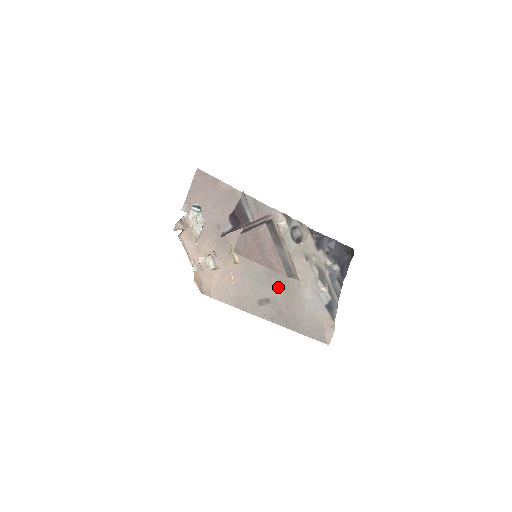
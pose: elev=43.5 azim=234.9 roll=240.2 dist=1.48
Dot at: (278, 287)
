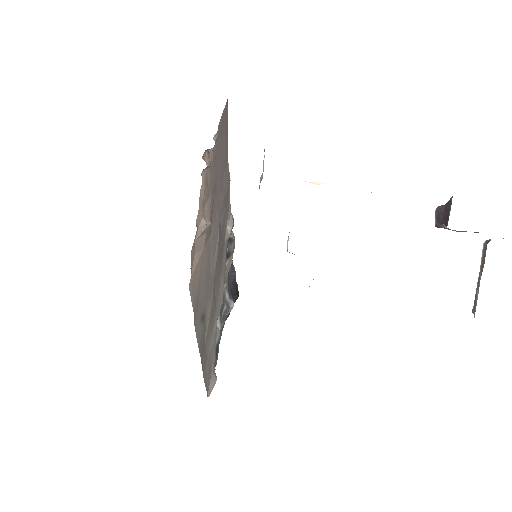
Dot at: (212, 304)
